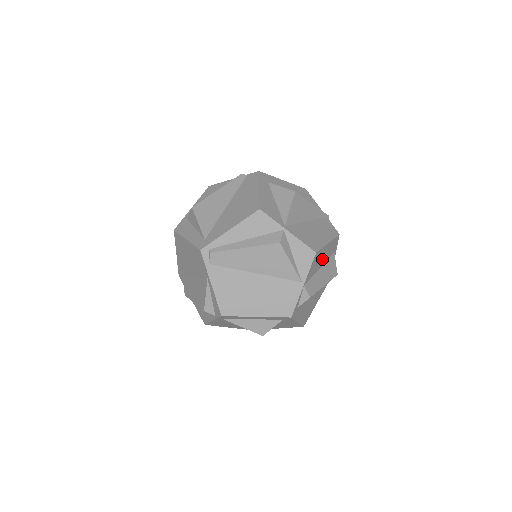
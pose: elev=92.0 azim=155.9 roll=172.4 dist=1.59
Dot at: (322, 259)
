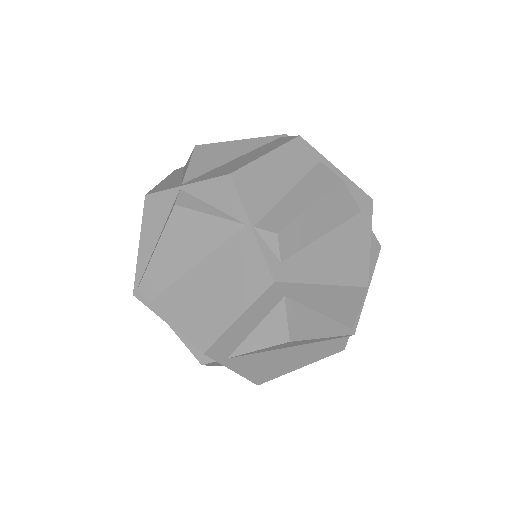
Dot at: (278, 179)
